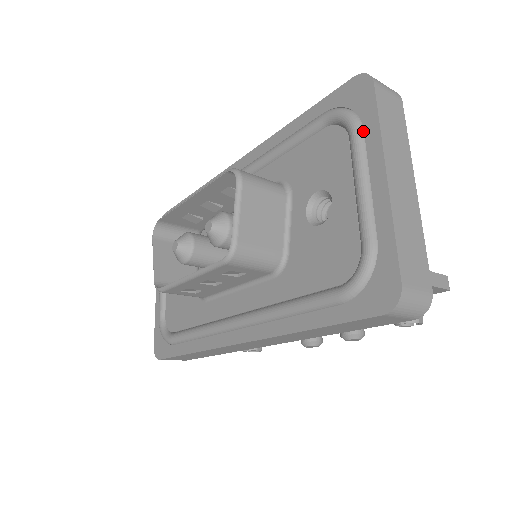
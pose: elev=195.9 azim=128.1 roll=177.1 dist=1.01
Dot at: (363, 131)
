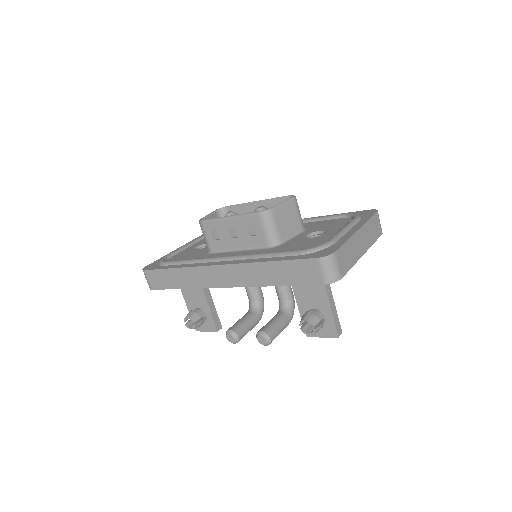
Dot at: (360, 220)
